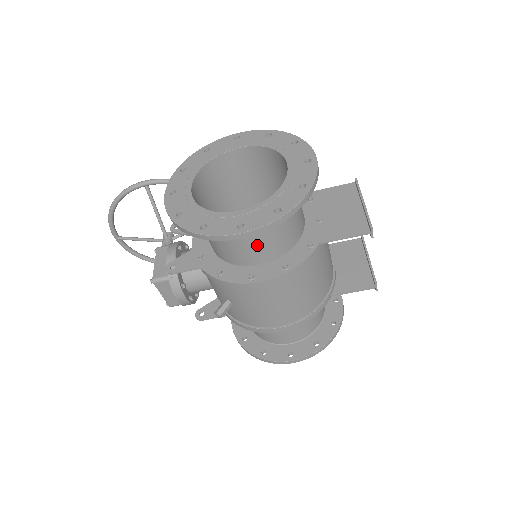
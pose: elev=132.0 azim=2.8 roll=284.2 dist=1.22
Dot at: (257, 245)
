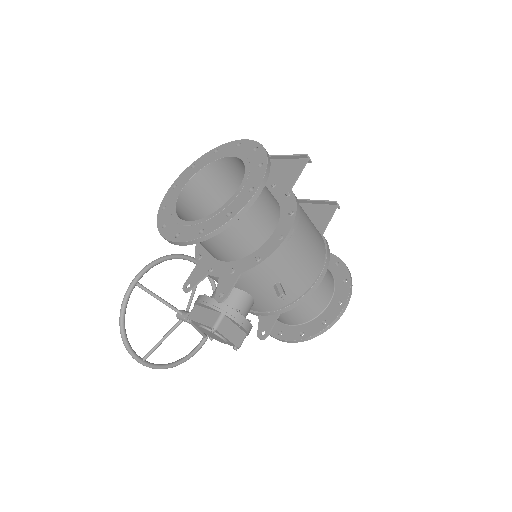
Dot at: (264, 212)
